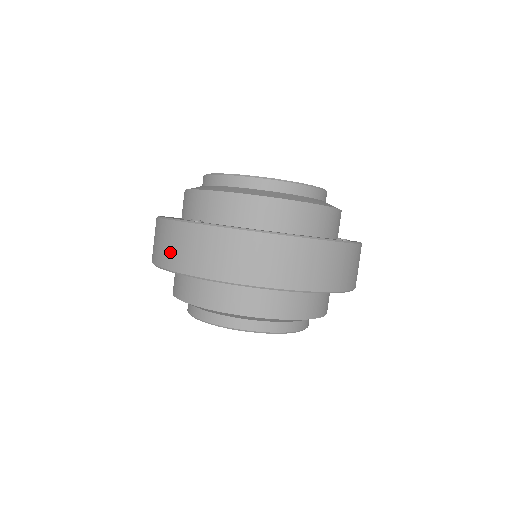
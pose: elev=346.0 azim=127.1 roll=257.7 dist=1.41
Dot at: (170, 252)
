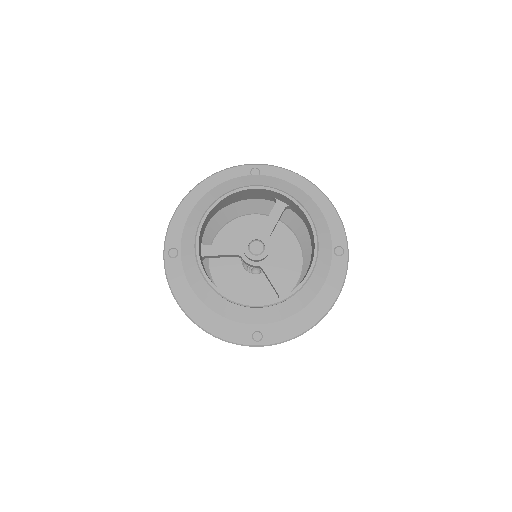
Dot at: occluded
